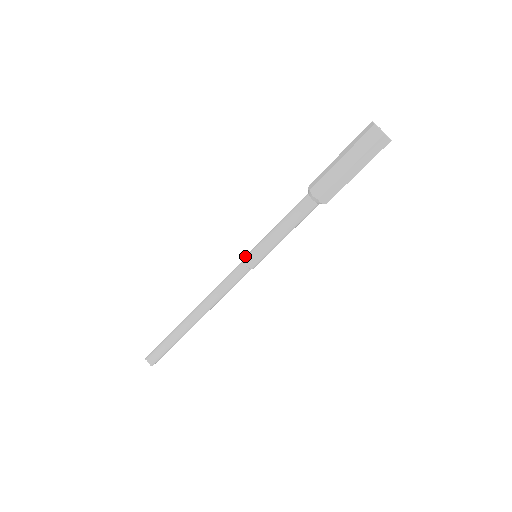
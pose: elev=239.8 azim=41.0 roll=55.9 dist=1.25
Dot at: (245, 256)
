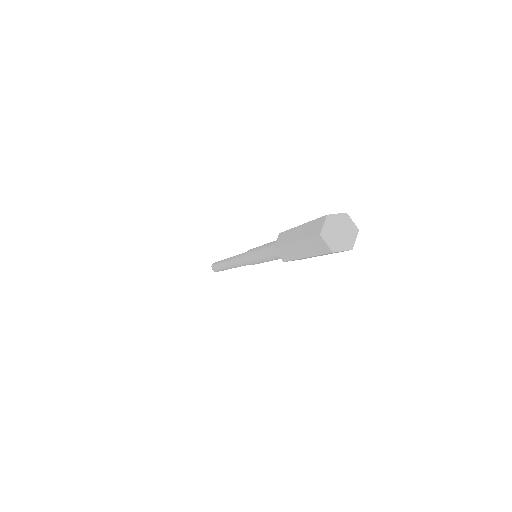
Dot at: (246, 253)
